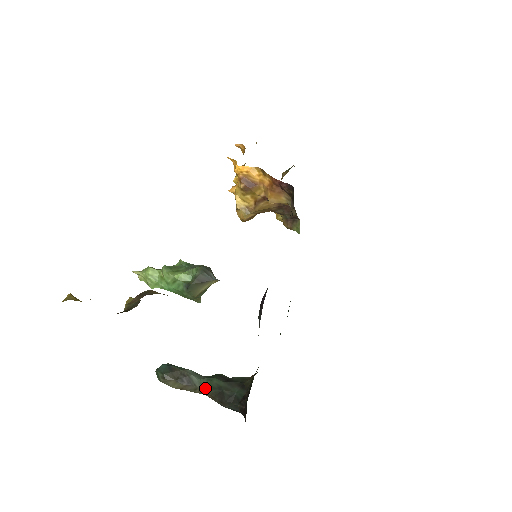
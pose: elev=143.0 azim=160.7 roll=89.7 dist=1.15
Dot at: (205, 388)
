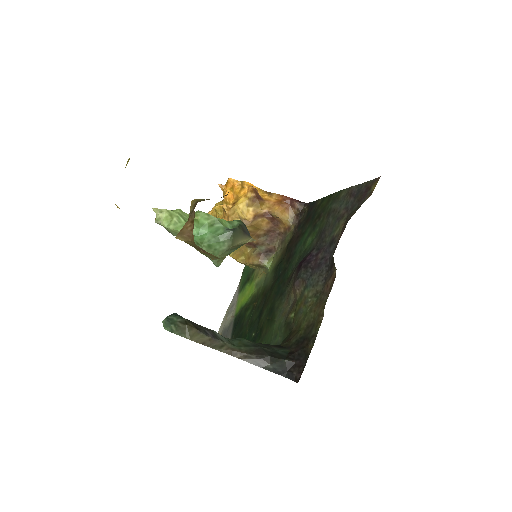
Dot at: (235, 345)
